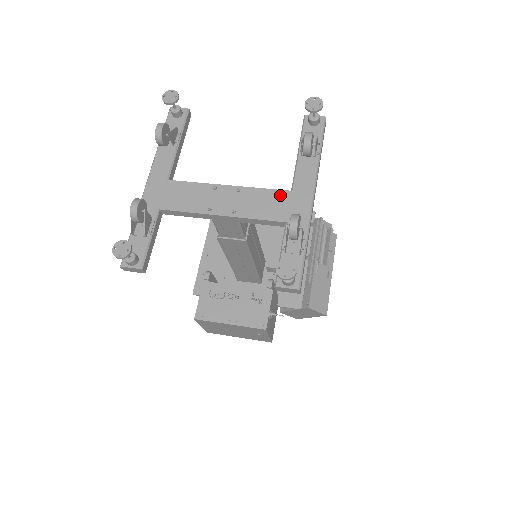
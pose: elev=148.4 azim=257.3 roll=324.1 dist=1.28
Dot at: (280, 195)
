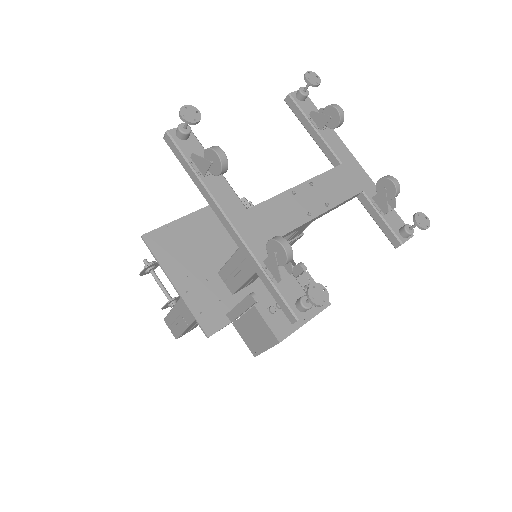
Dot at: (339, 171)
